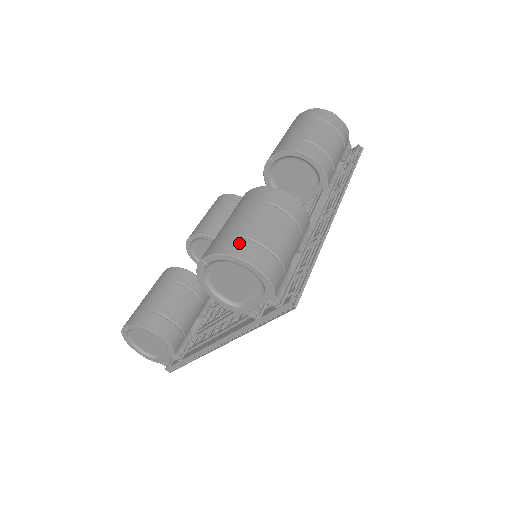
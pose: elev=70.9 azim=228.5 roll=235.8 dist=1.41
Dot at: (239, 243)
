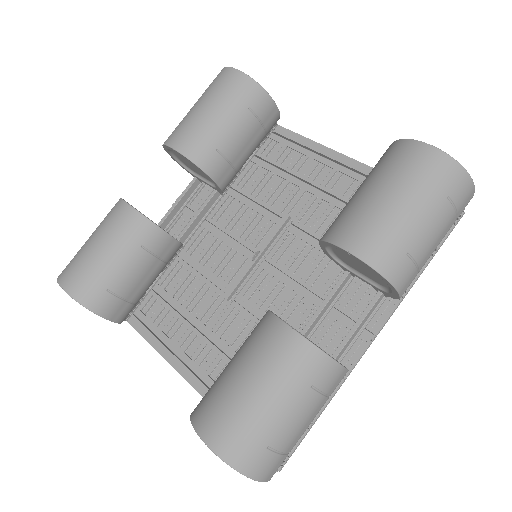
Dot at: (259, 457)
